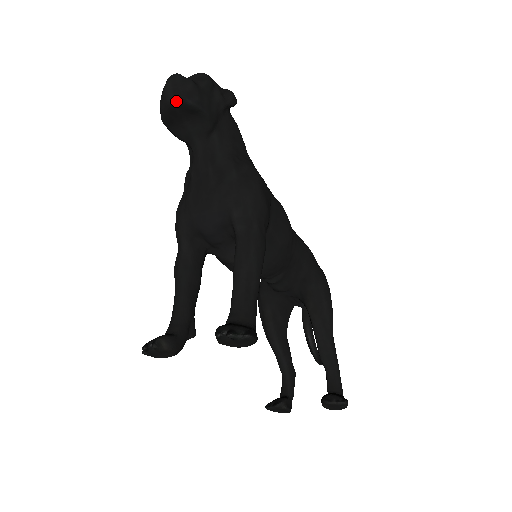
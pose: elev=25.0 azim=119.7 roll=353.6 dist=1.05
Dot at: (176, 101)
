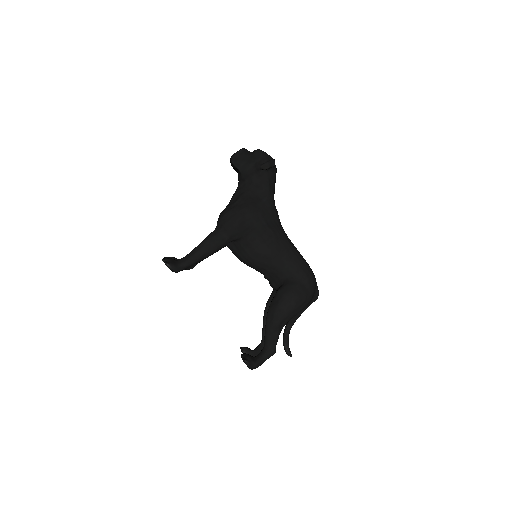
Dot at: (231, 161)
